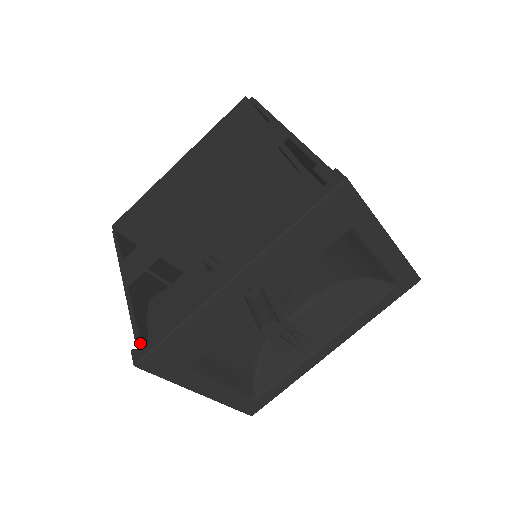
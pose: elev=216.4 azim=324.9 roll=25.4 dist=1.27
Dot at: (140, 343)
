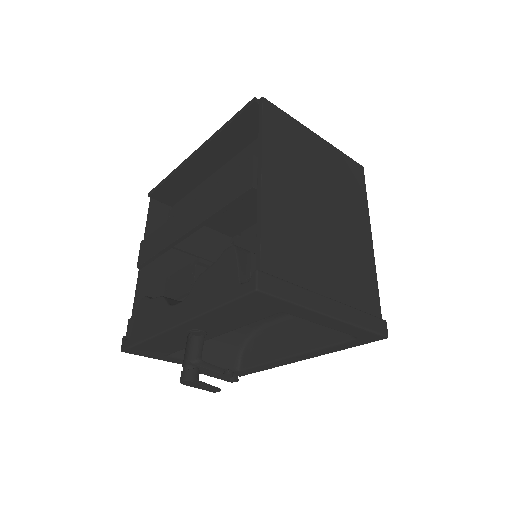
Dot at: (127, 335)
